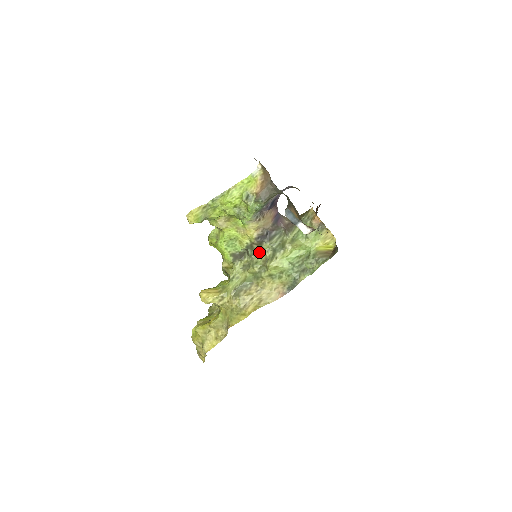
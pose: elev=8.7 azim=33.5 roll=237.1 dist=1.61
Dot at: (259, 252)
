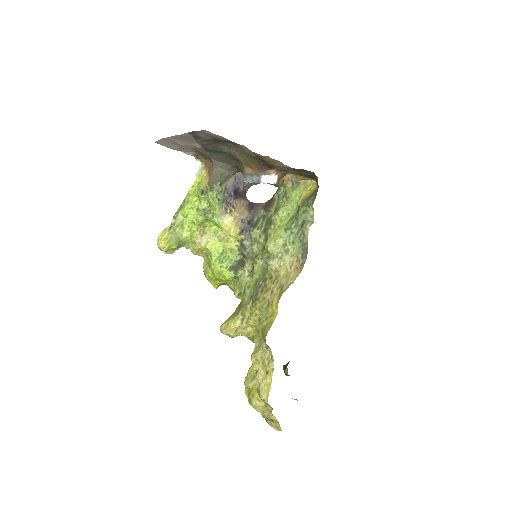
Dot at: (253, 246)
